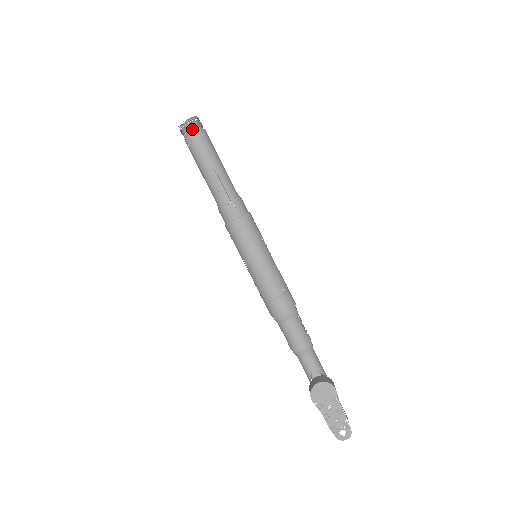
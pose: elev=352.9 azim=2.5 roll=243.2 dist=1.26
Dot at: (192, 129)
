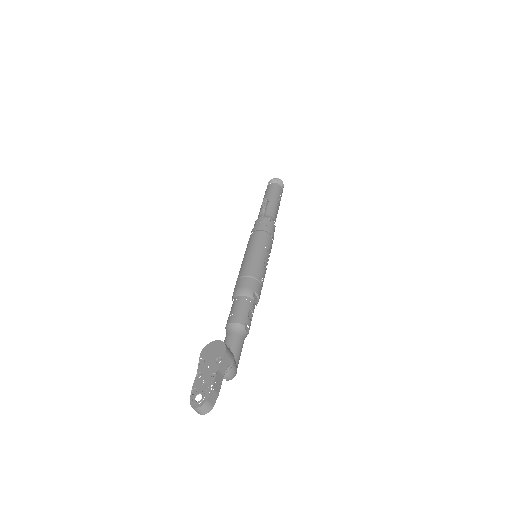
Dot at: (273, 182)
